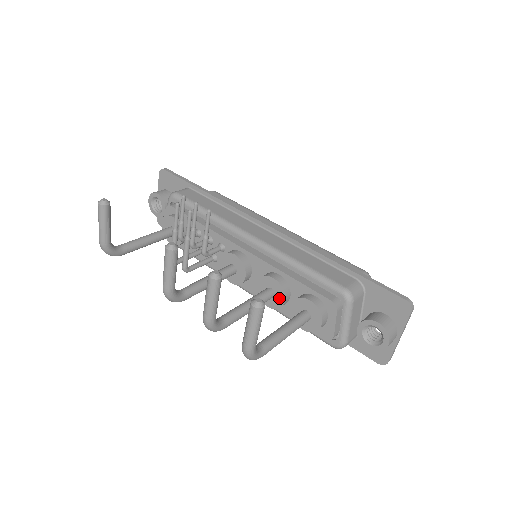
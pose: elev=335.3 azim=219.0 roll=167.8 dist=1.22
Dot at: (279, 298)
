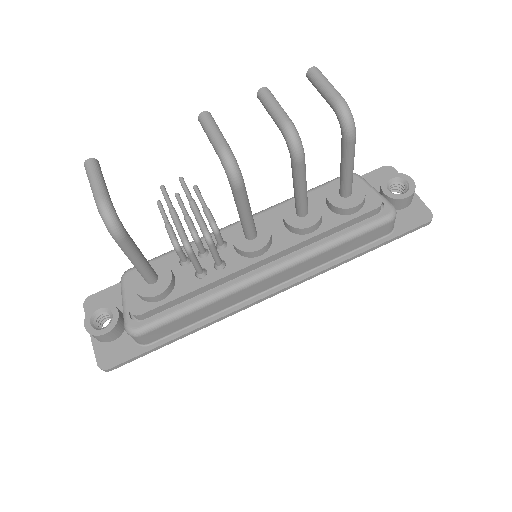
Dot at: (313, 207)
